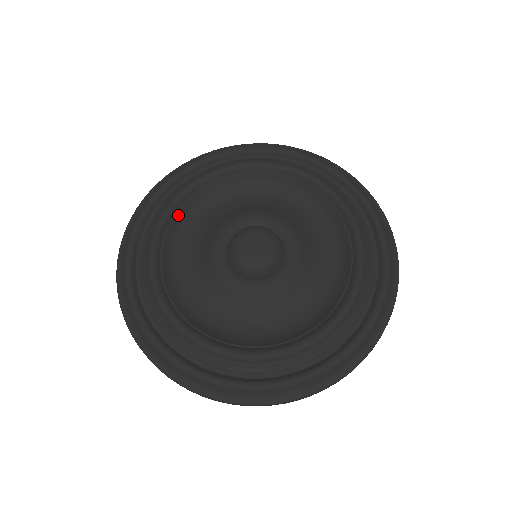
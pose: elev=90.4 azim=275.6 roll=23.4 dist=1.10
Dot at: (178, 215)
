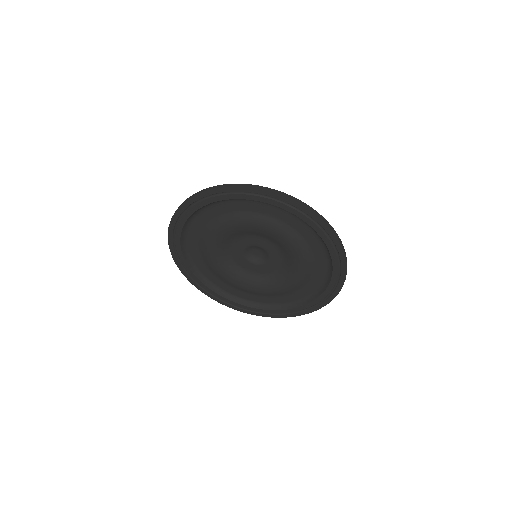
Dot at: occluded
